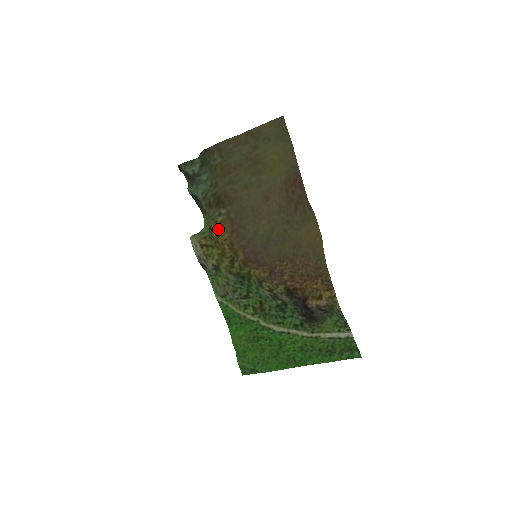
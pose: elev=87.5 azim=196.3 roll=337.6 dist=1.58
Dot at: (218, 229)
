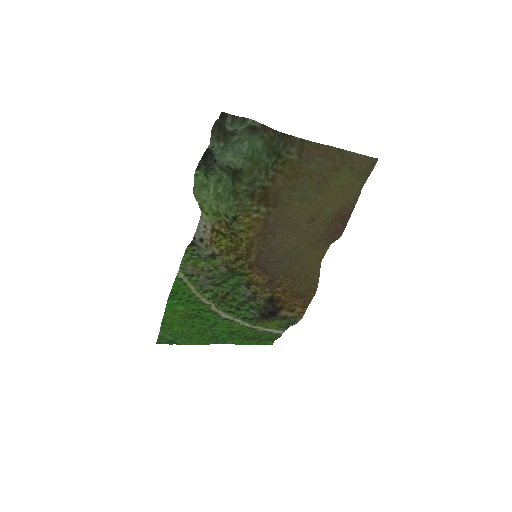
Dot at: (247, 224)
